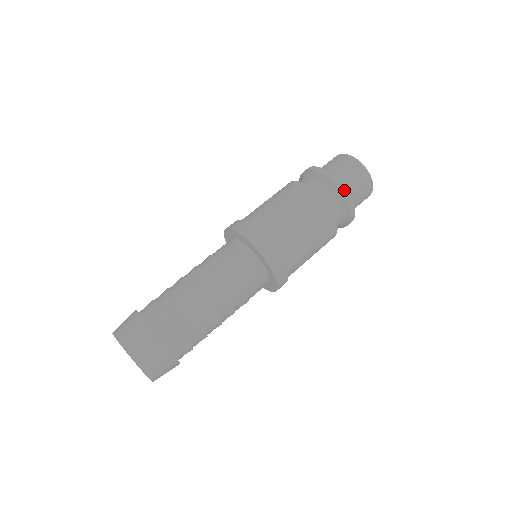
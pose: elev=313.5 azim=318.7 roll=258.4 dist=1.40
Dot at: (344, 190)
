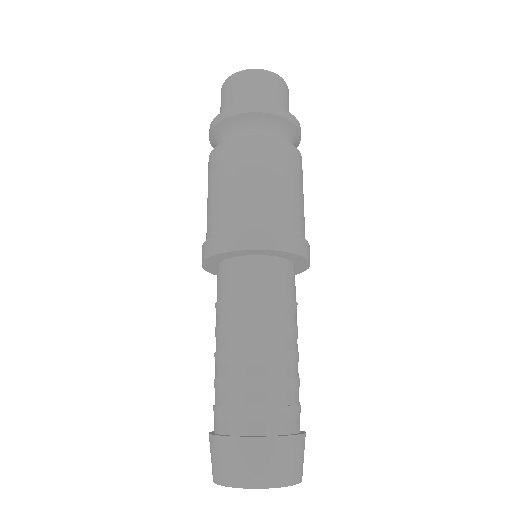
Dot at: (287, 115)
